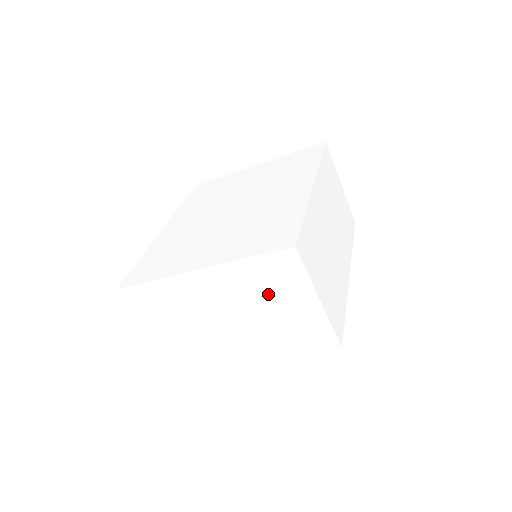
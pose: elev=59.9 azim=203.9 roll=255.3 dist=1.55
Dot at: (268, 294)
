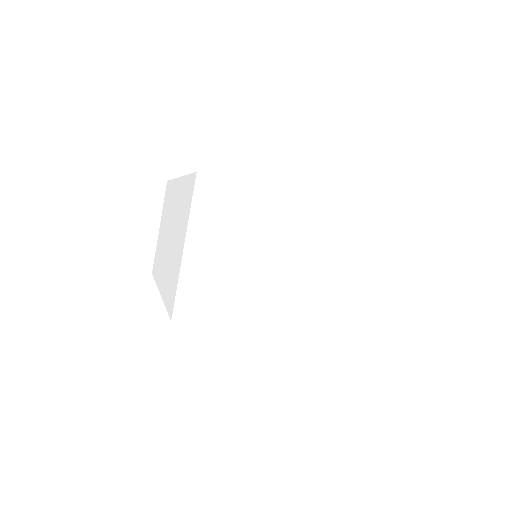
Dot at: (356, 254)
